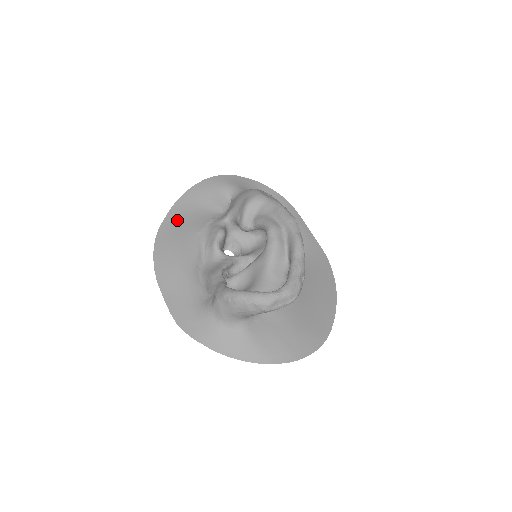
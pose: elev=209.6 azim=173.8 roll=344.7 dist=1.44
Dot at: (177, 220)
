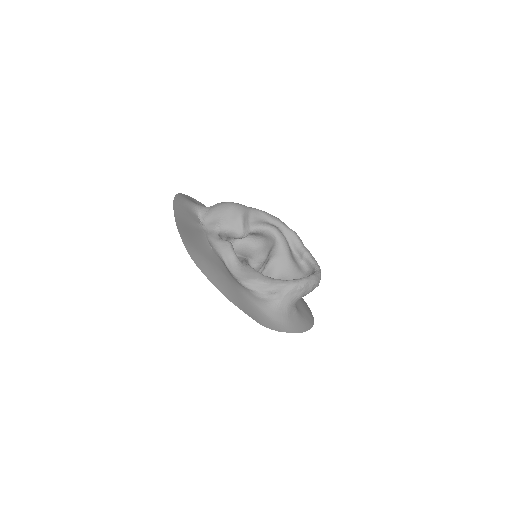
Dot at: (191, 242)
